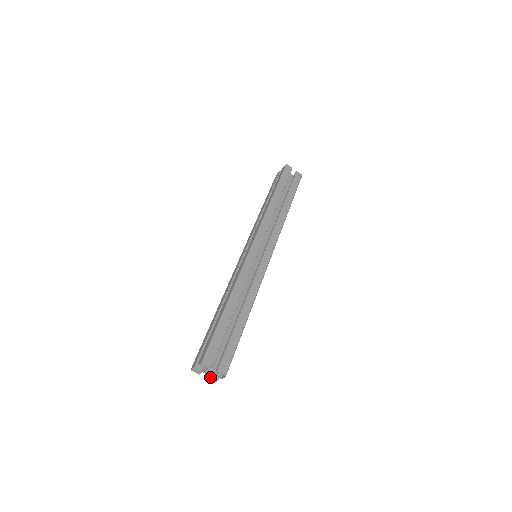
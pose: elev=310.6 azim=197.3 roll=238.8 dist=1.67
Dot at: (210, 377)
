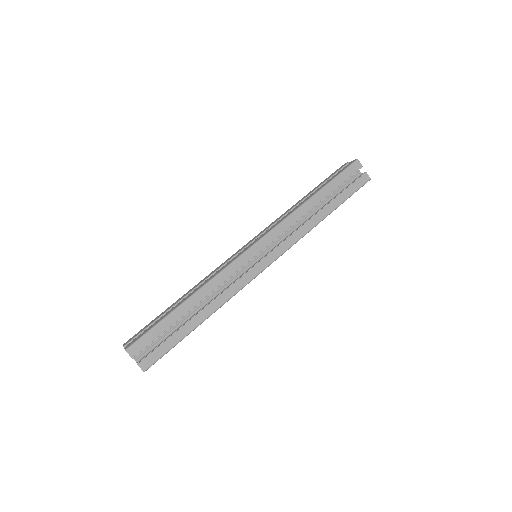
Dot at: occluded
